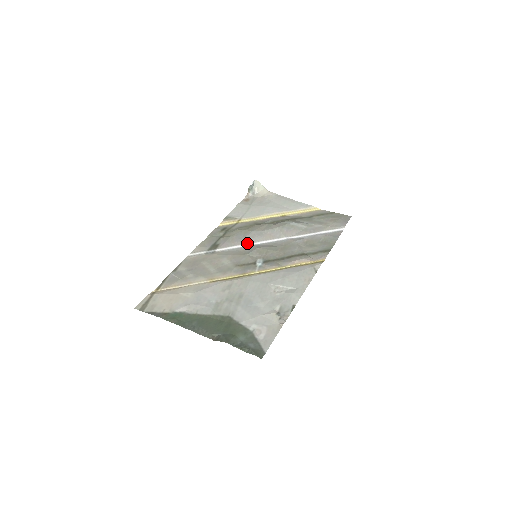
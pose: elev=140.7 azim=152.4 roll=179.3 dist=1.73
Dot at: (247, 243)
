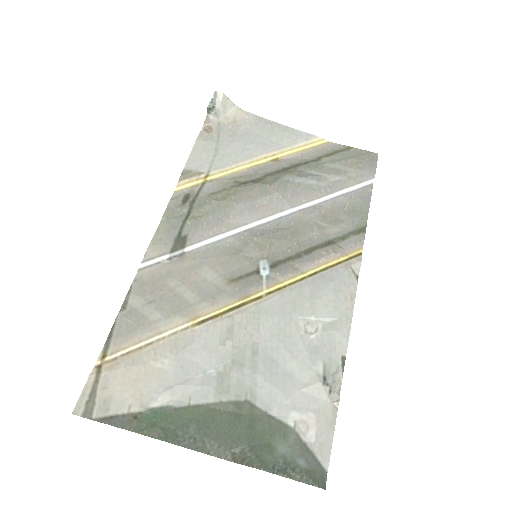
Dot at: (234, 228)
